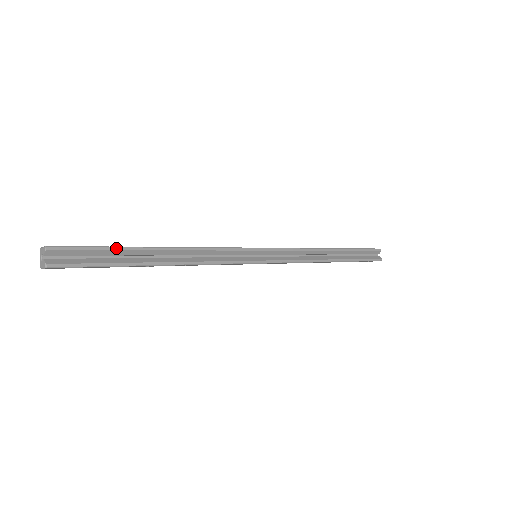
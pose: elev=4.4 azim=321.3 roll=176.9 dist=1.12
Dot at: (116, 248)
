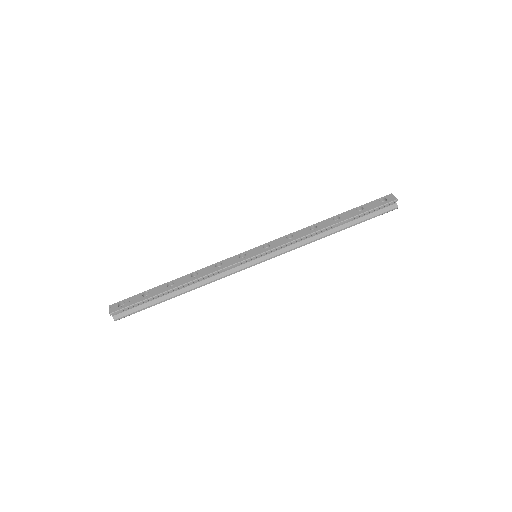
Dot at: (148, 299)
